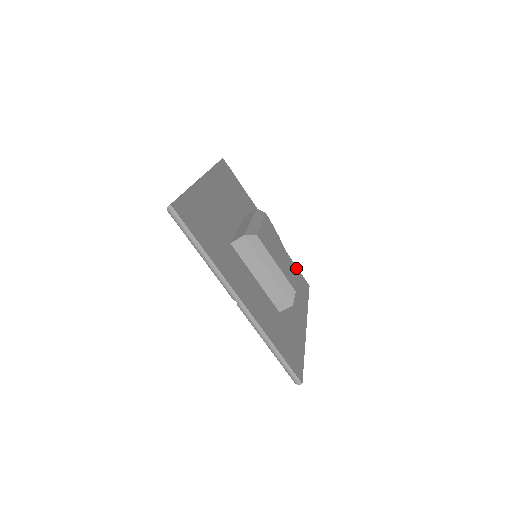
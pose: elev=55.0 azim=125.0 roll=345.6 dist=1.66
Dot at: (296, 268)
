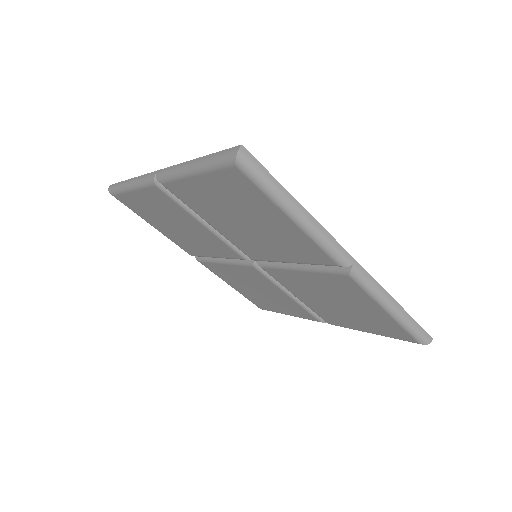
Dot at: occluded
